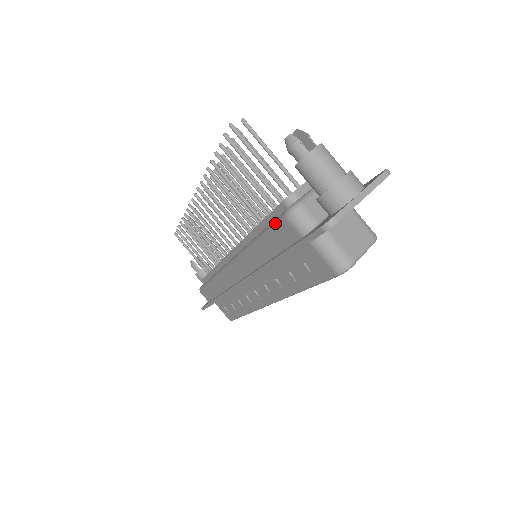
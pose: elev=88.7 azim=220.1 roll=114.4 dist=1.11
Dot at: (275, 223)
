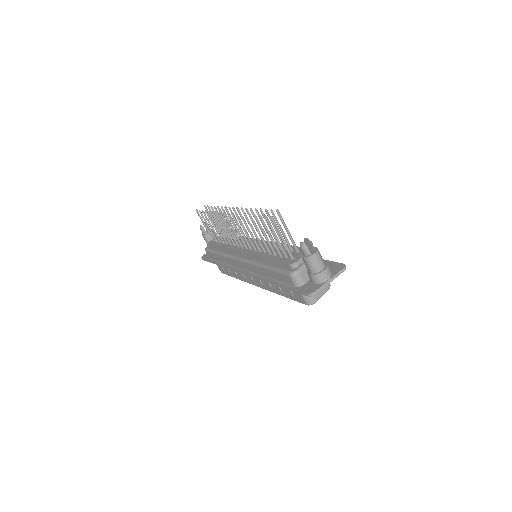
Dot at: (282, 272)
